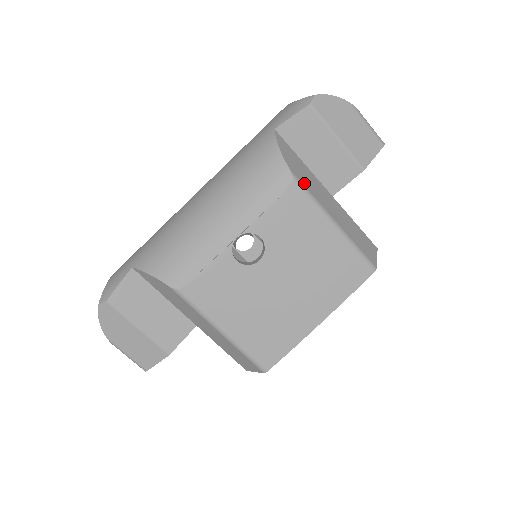
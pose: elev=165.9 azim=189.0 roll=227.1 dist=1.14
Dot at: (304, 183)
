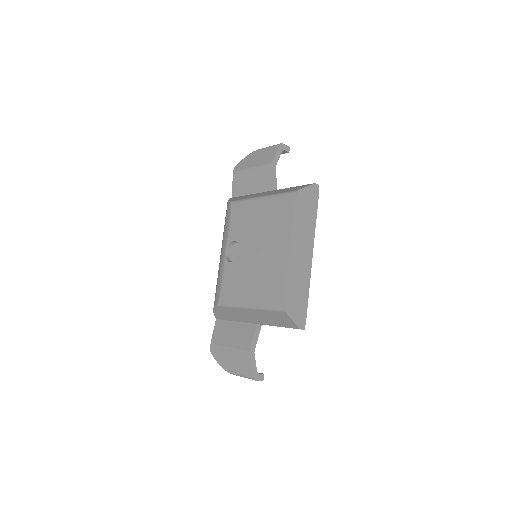
Dot at: (240, 199)
